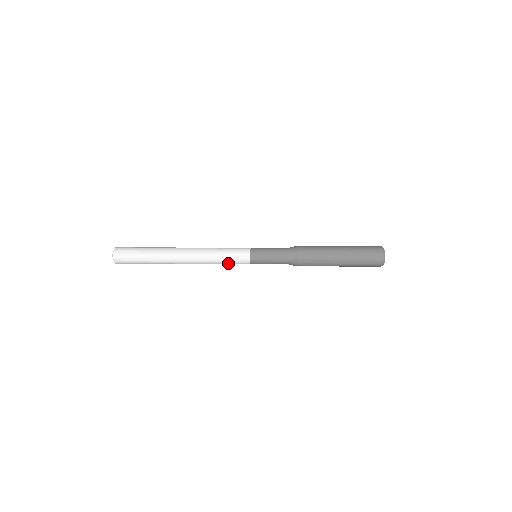
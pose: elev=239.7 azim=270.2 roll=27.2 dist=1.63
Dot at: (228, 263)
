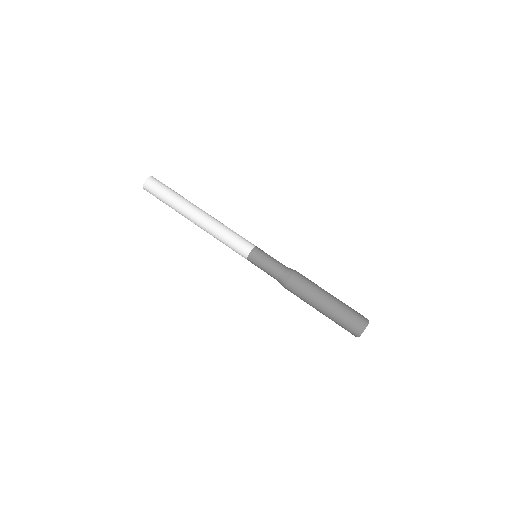
Dot at: (230, 245)
